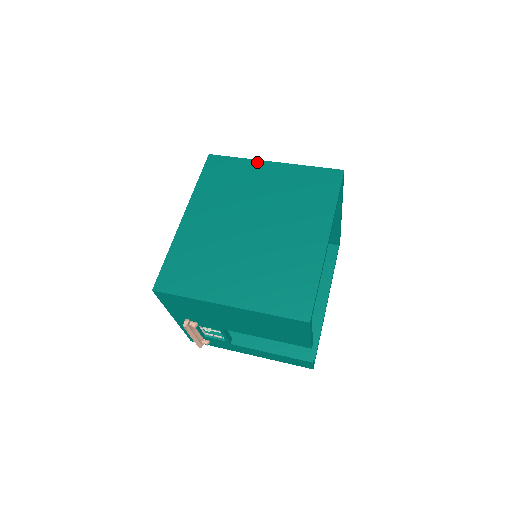
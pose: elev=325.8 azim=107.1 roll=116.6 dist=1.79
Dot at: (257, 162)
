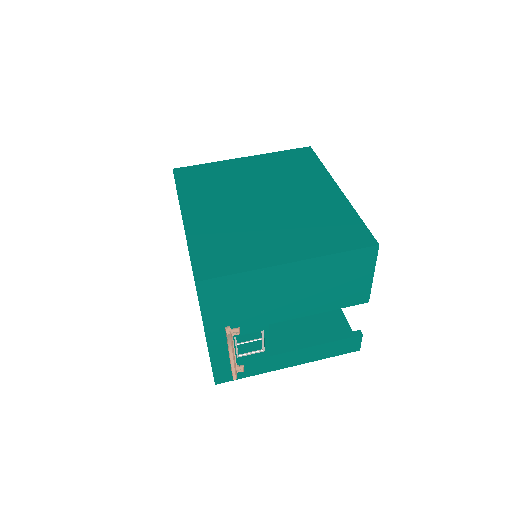
Dot at: (227, 161)
